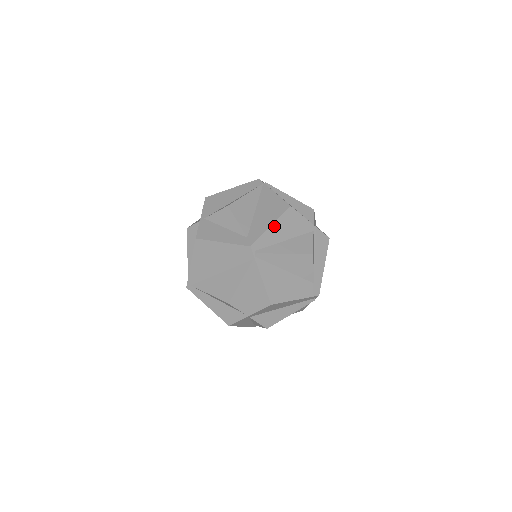
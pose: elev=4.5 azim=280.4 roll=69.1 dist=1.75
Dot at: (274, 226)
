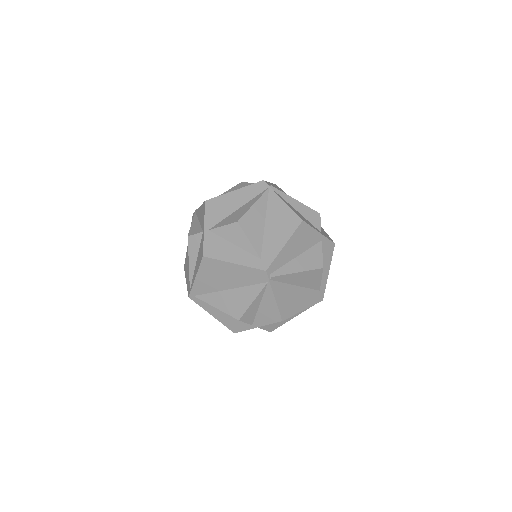
Dot at: (287, 245)
